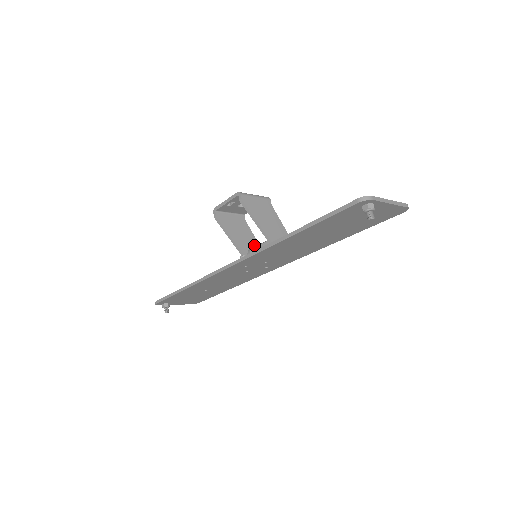
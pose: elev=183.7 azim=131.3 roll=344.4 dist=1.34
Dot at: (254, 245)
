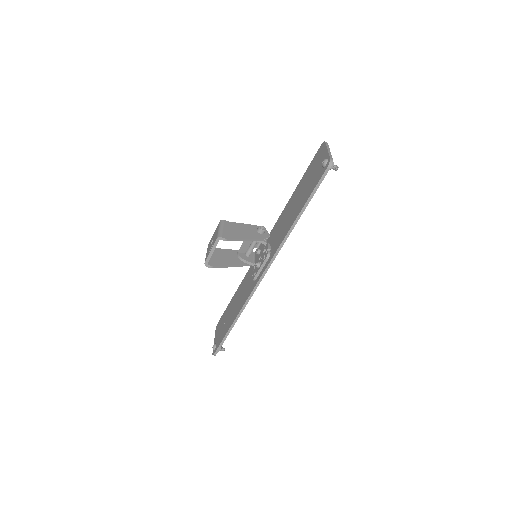
Dot at: (238, 253)
